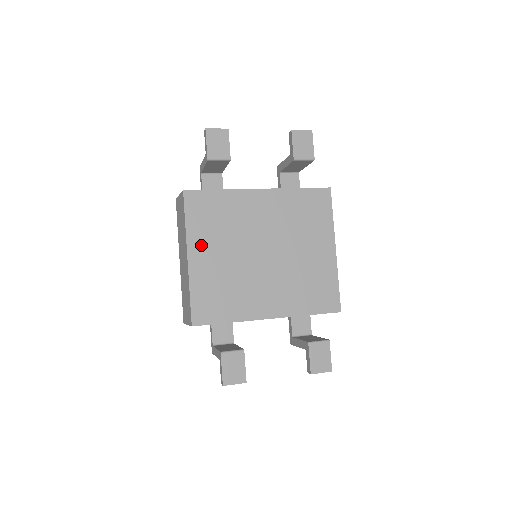
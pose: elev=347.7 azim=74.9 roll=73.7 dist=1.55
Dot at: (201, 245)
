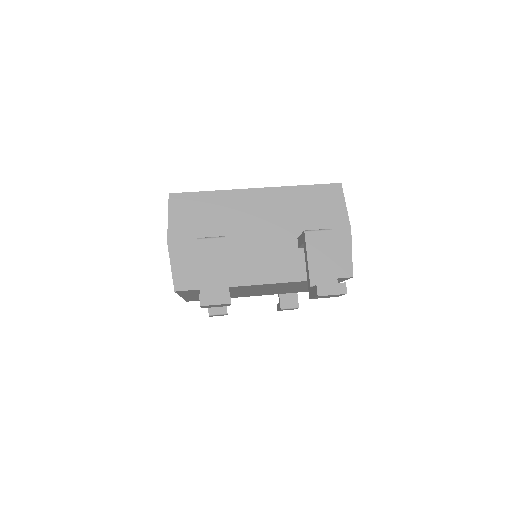
Dot at: (195, 295)
